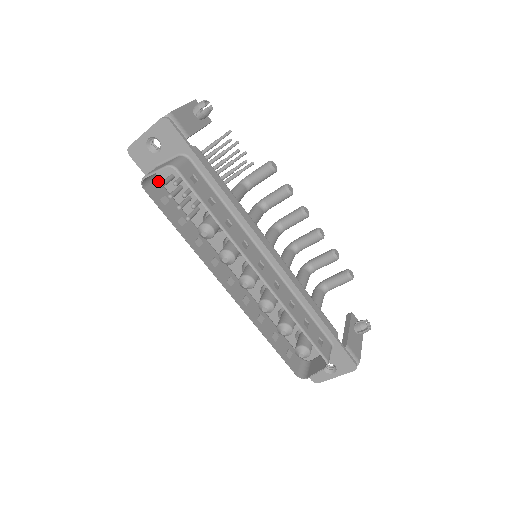
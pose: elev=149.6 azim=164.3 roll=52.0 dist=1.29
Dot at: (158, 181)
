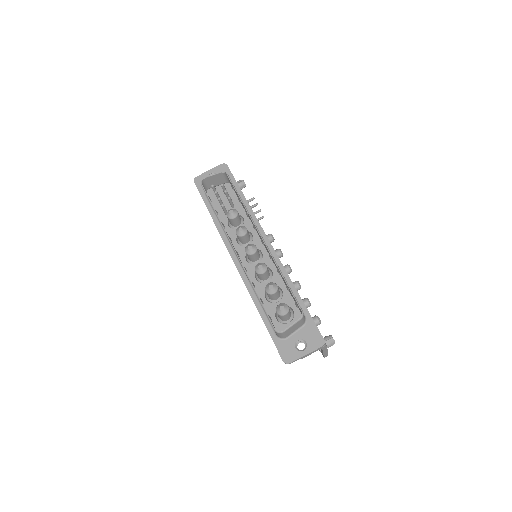
Dot at: (207, 194)
